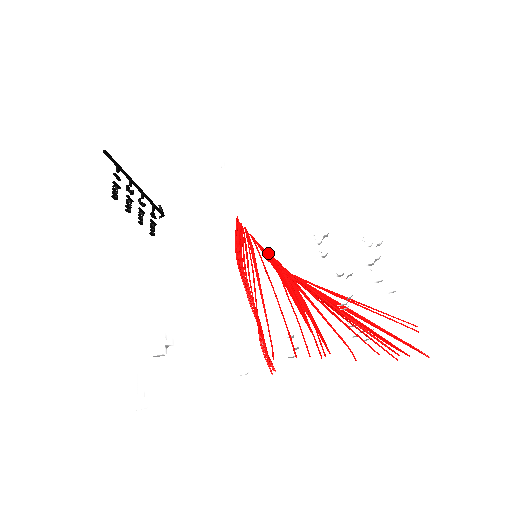
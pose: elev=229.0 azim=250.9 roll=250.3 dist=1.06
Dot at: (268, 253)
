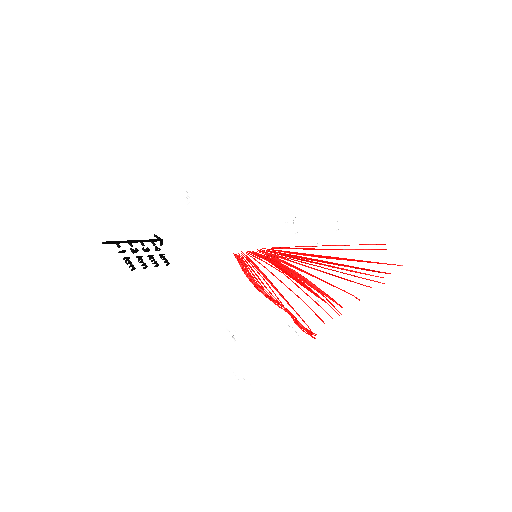
Dot at: (266, 258)
